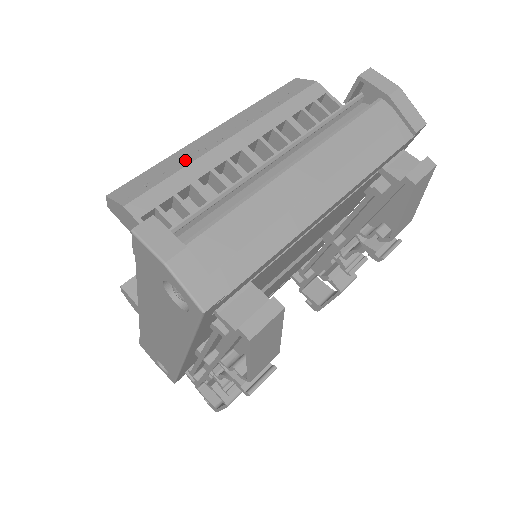
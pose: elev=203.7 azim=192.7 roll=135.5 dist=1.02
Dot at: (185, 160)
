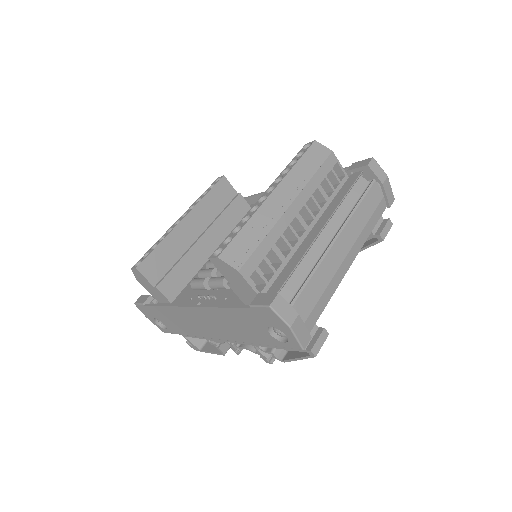
Dot at: (265, 227)
